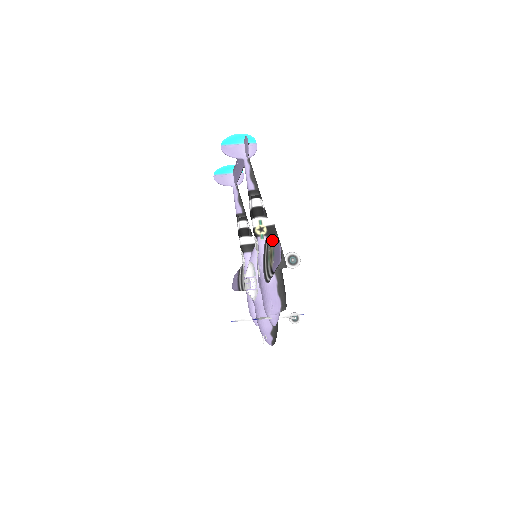
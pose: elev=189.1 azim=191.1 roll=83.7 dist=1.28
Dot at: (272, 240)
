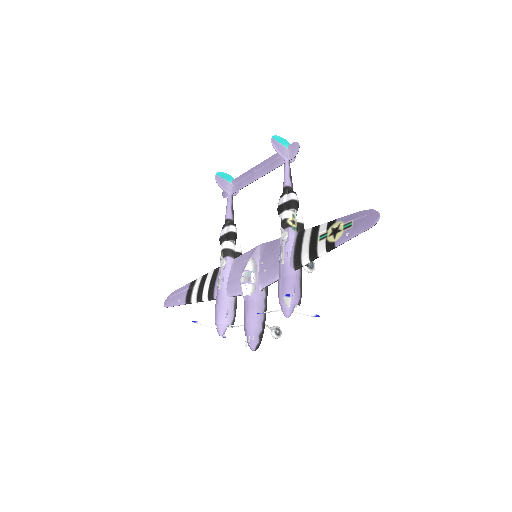
Dot at: (339, 218)
